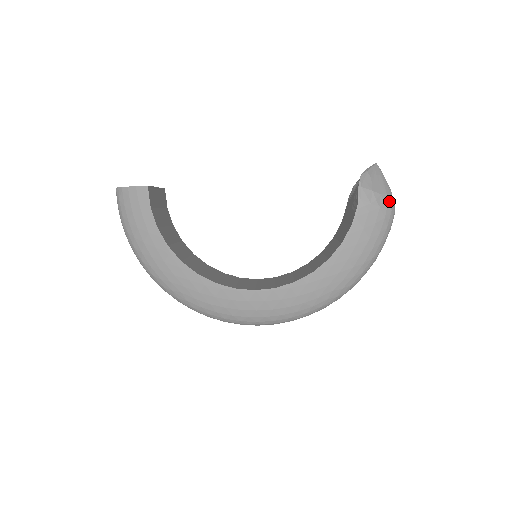
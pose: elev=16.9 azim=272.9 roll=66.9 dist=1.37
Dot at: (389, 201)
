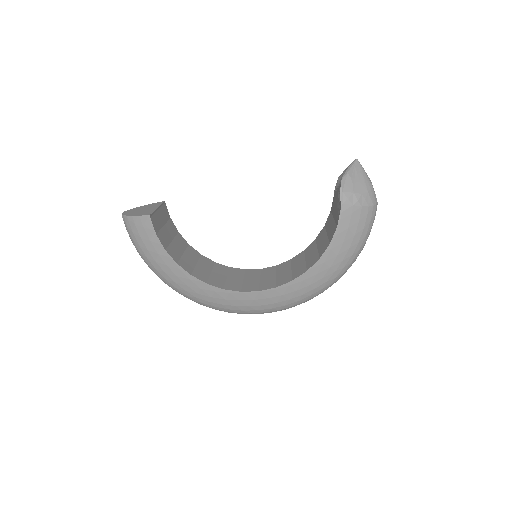
Dot at: (370, 197)
